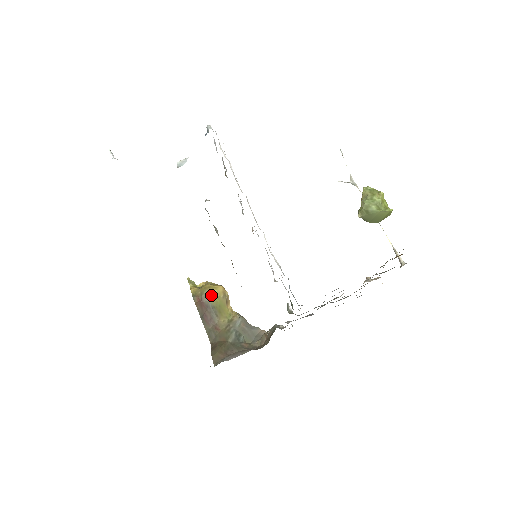
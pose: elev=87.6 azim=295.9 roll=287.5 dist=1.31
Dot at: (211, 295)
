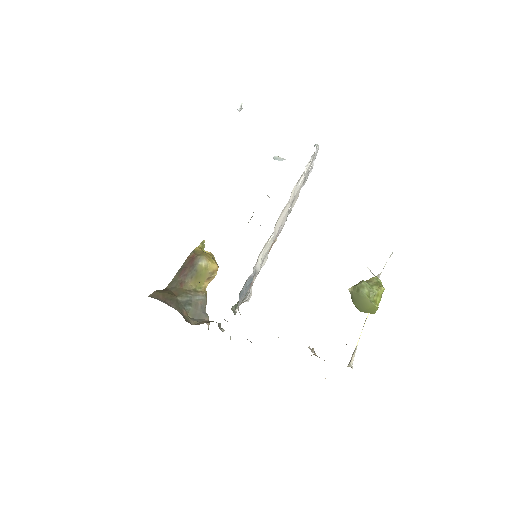
Dot at: (204, 262)
